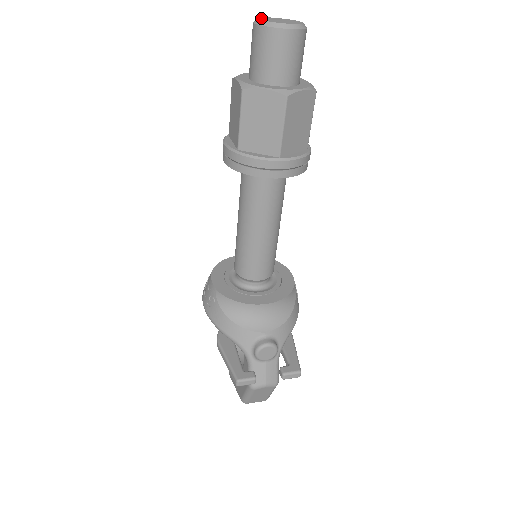
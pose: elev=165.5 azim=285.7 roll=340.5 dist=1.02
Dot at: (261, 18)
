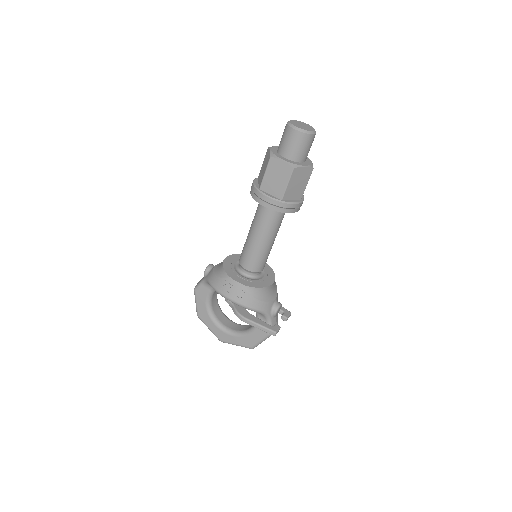
Dot at: (296, 125)
